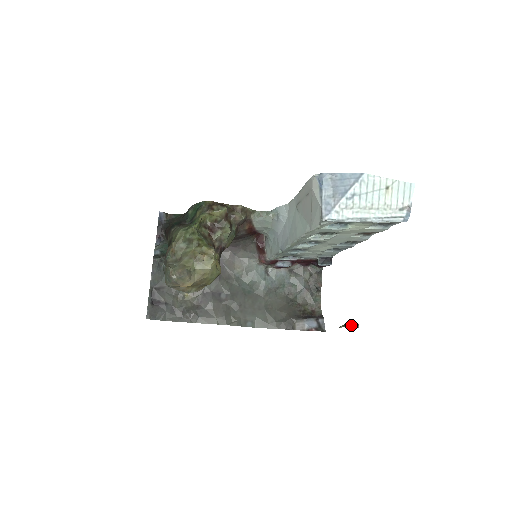
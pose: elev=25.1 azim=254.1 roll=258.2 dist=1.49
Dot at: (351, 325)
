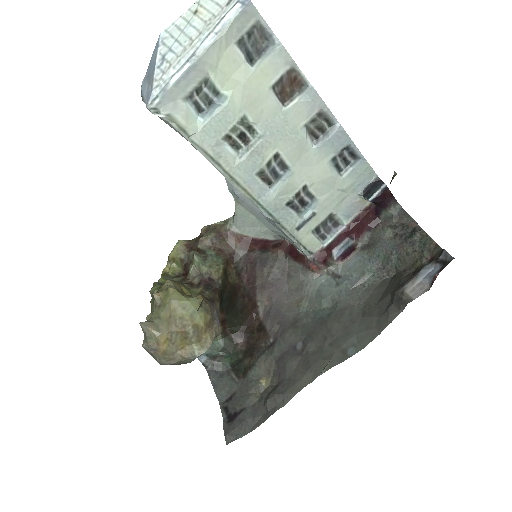
Dot at: occluded
